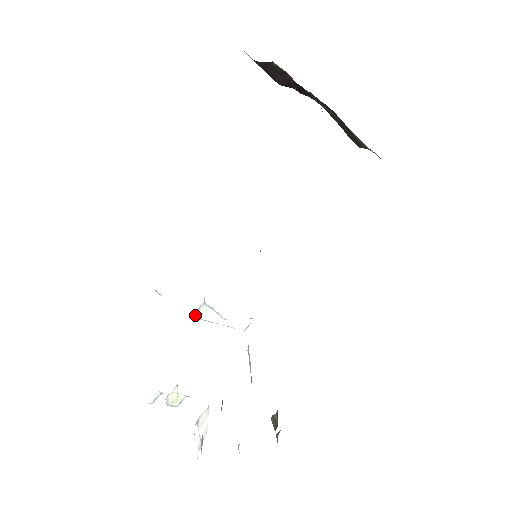
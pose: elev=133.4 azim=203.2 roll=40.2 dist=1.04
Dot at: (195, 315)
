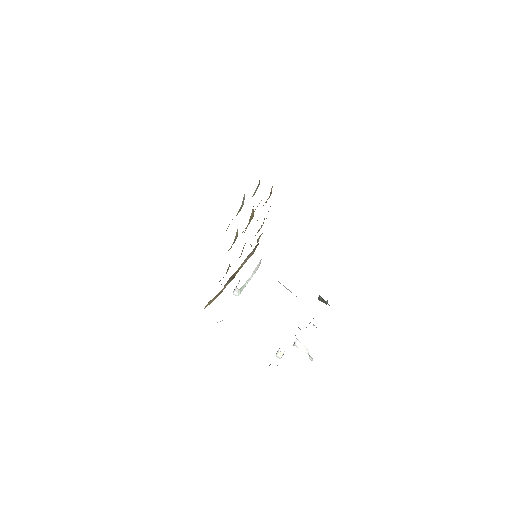
Dot at: occluded
